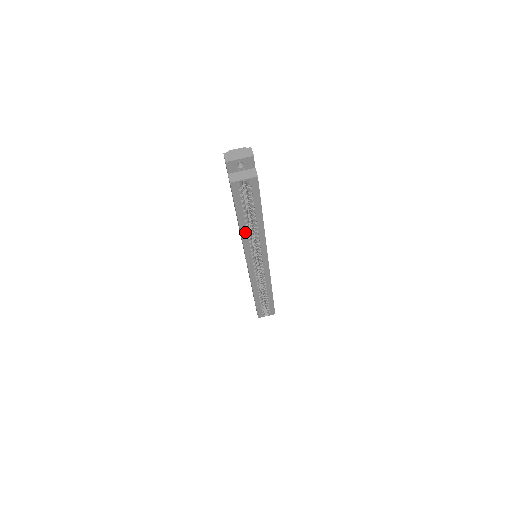
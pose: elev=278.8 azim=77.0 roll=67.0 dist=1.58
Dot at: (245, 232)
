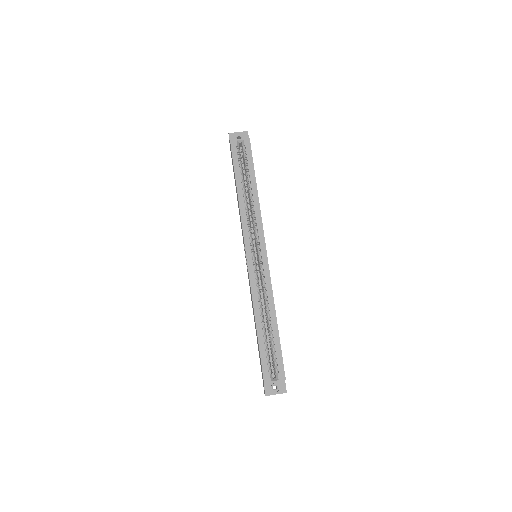
Dot at: (242, 200)
